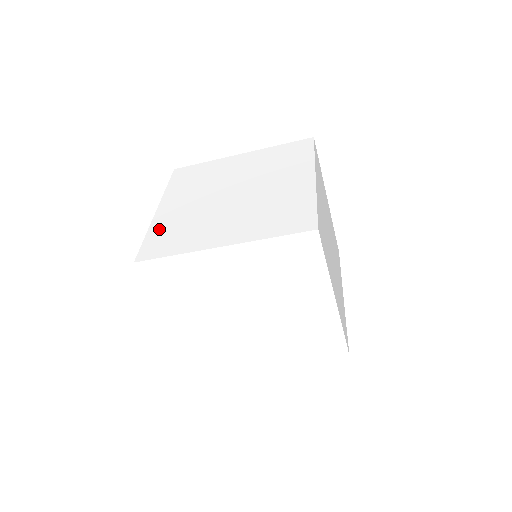
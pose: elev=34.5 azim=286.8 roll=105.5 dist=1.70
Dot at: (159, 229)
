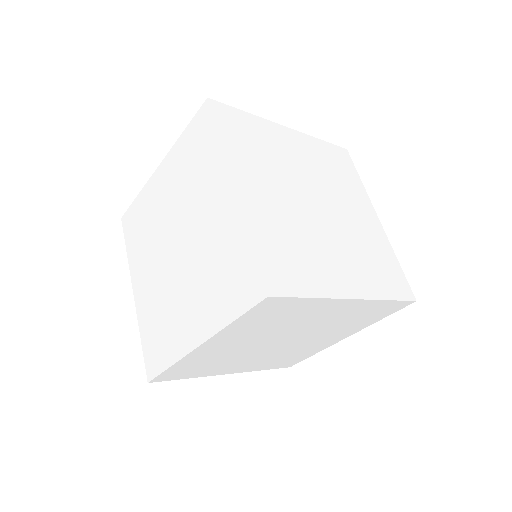
Dot at: occluded
